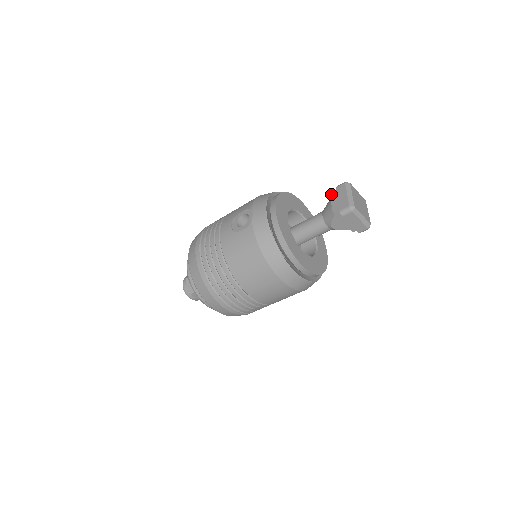
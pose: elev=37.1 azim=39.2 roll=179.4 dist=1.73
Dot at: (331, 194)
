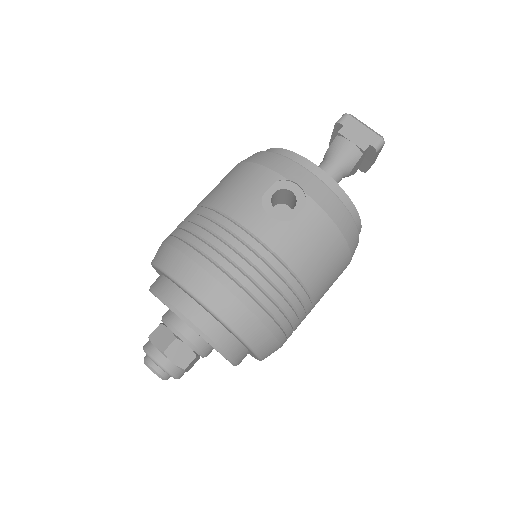
Dot at: (341, 132)
